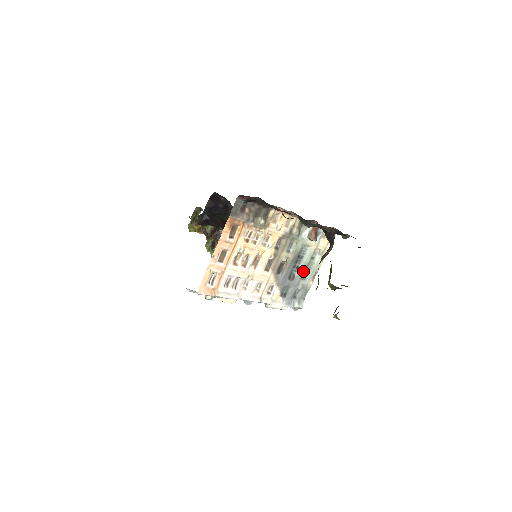
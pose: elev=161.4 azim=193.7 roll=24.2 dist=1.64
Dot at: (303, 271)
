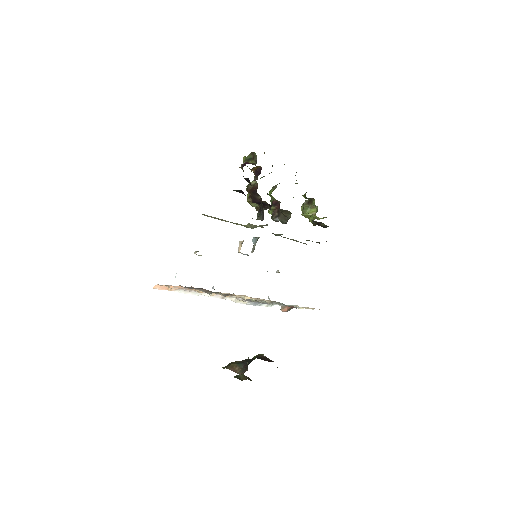
Dot at: occluded
